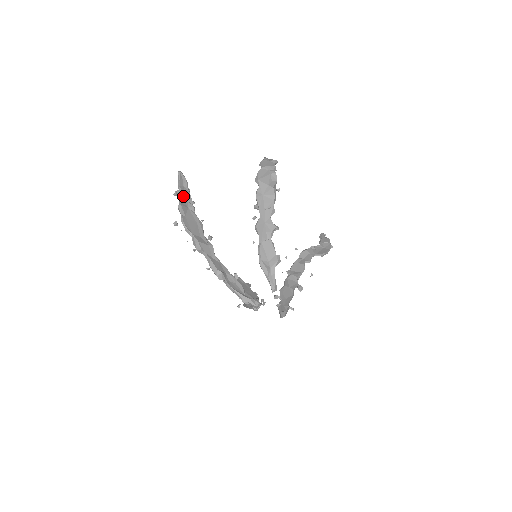
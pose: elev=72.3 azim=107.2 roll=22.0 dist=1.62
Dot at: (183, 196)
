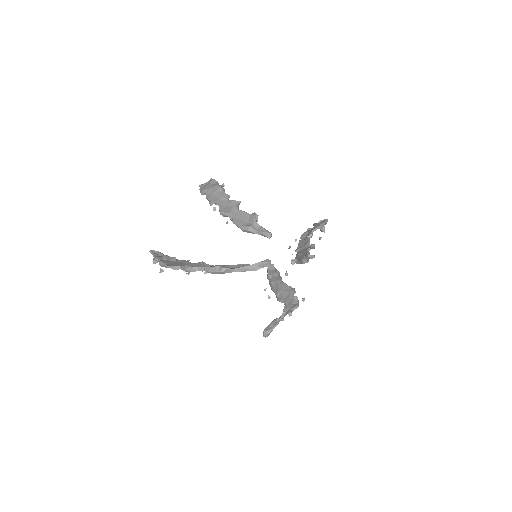
Dot at: (161, 259)
